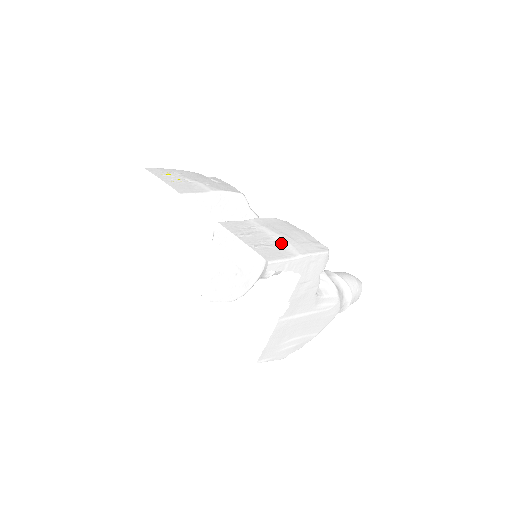
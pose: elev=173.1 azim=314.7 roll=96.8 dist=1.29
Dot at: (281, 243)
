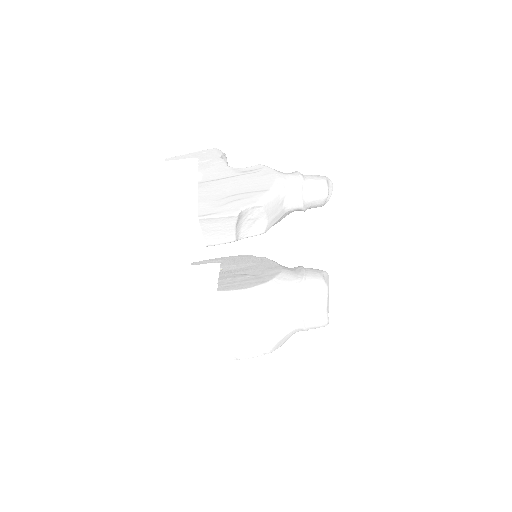
Dot at: occluded
